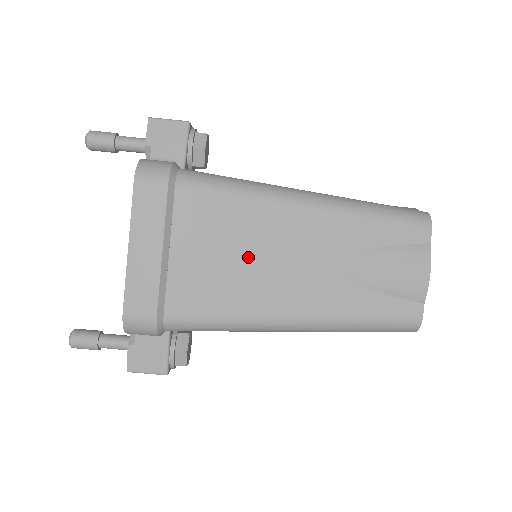
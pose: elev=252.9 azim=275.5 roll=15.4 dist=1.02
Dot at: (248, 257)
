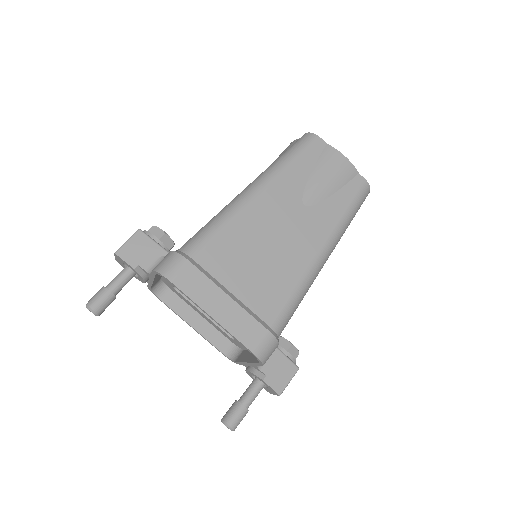
Dot at: (268, 248)
